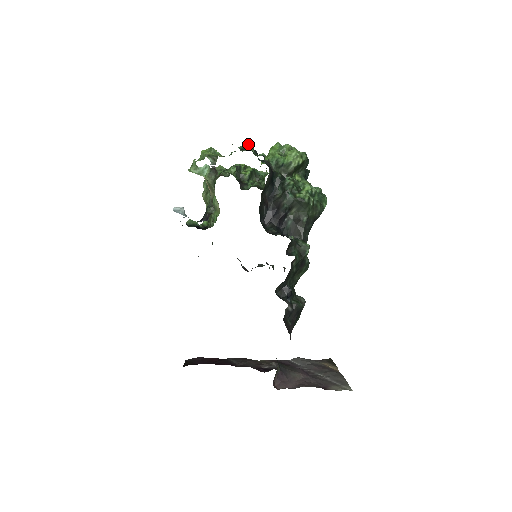
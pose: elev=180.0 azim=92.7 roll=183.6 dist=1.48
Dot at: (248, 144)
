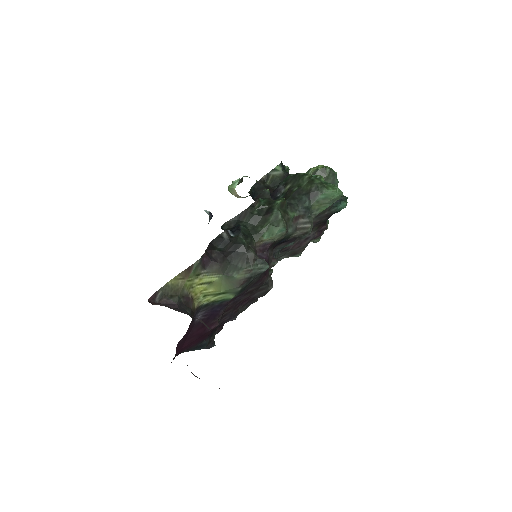
Dot at: occluded
